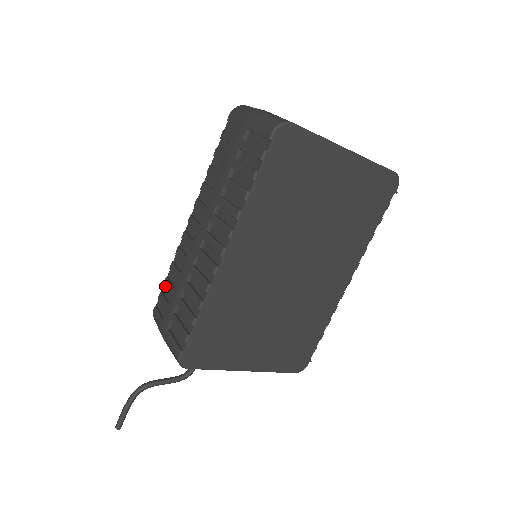
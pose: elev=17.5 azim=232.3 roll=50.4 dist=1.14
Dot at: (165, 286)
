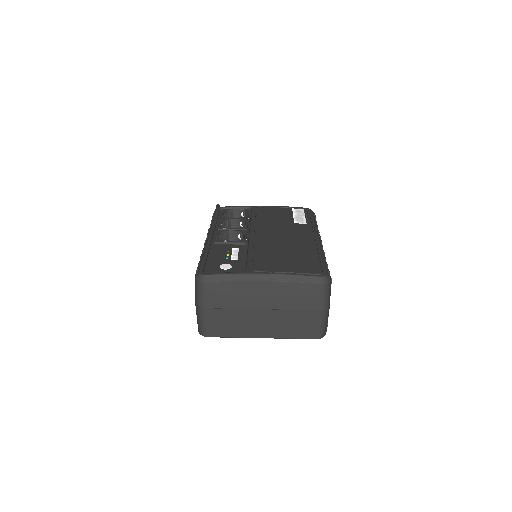
Dot at: occluded
